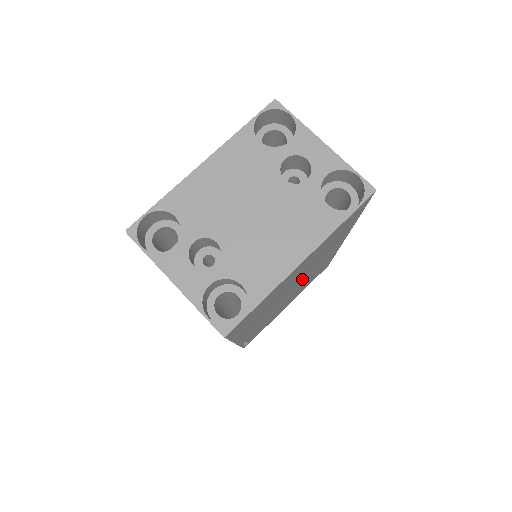
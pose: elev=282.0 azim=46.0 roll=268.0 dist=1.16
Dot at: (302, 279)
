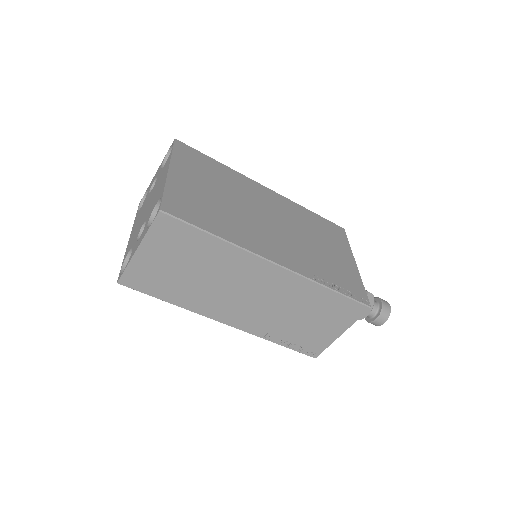
Dot at: (261, 211)
